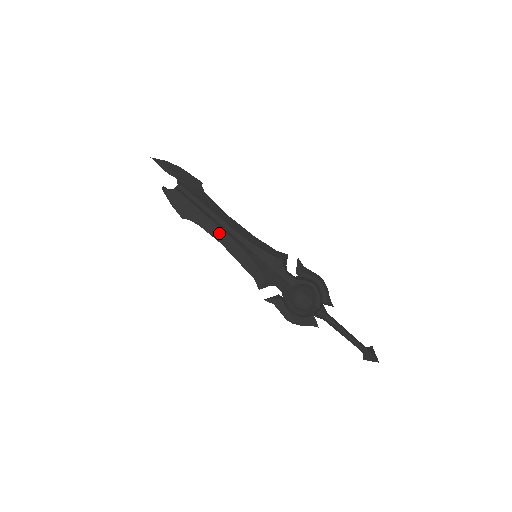
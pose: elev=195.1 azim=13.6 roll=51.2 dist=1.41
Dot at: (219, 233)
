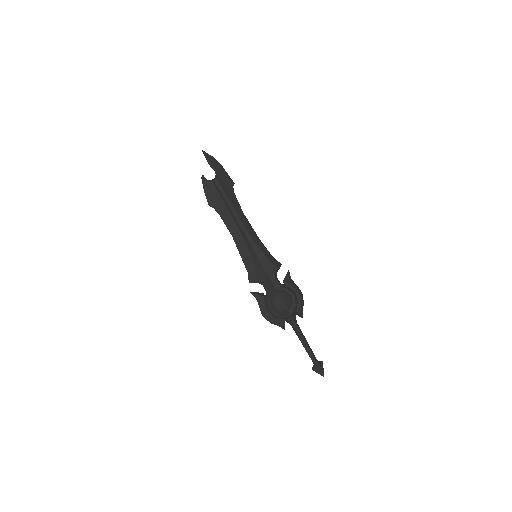
Dot at: (233, 227)
